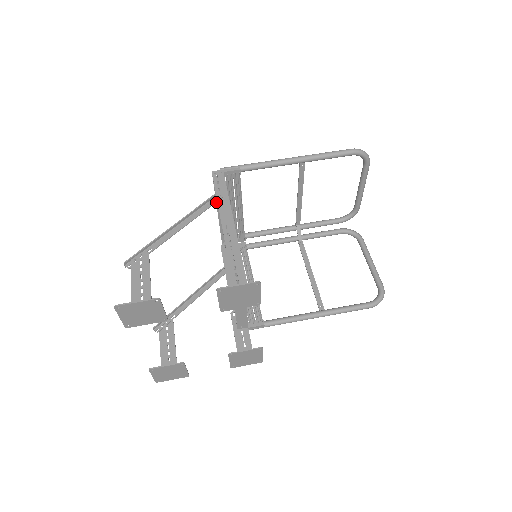
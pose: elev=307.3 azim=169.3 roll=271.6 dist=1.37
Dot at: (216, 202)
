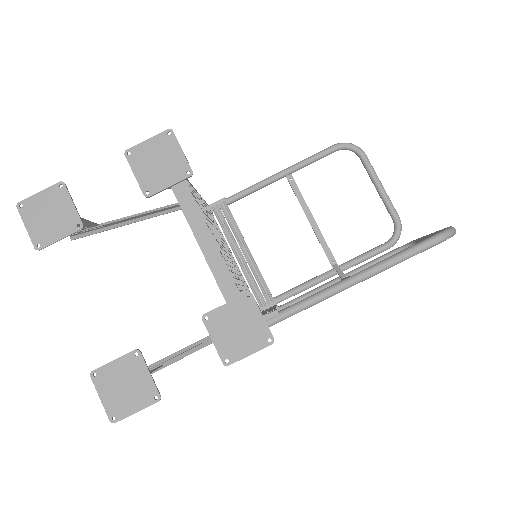
Dot at: occluded
